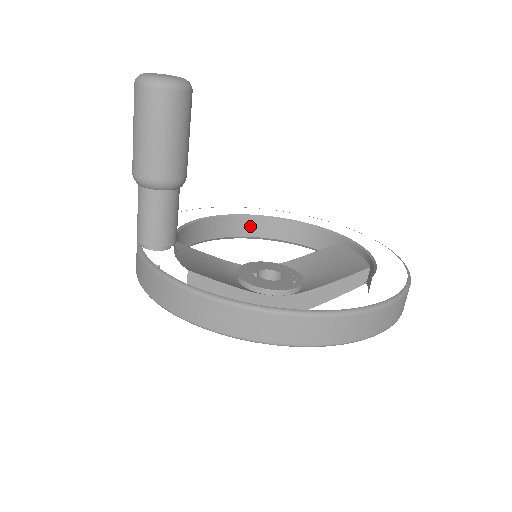
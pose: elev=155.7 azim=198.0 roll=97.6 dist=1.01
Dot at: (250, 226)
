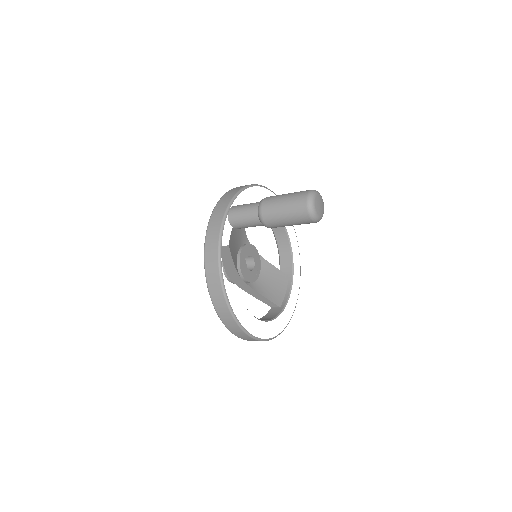
Dot at: occluded
